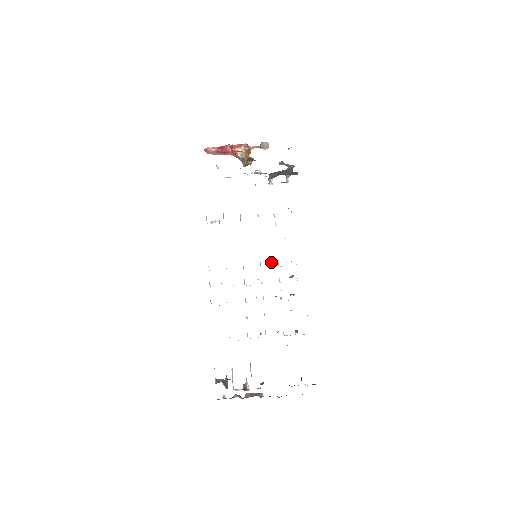
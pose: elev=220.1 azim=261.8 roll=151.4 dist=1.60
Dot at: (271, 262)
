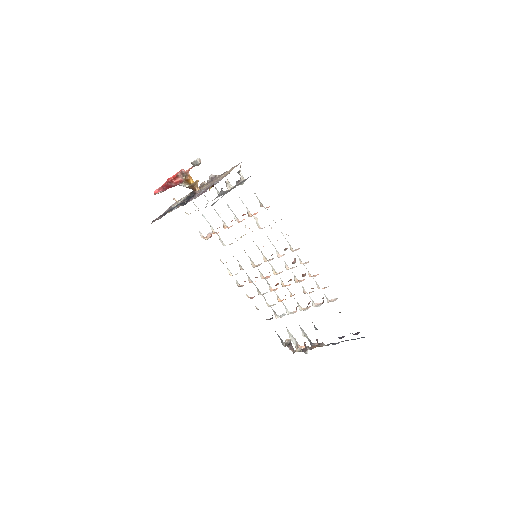
Dot at: occluded
